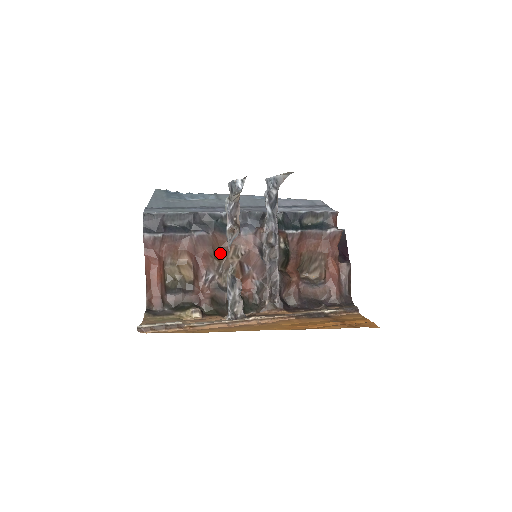
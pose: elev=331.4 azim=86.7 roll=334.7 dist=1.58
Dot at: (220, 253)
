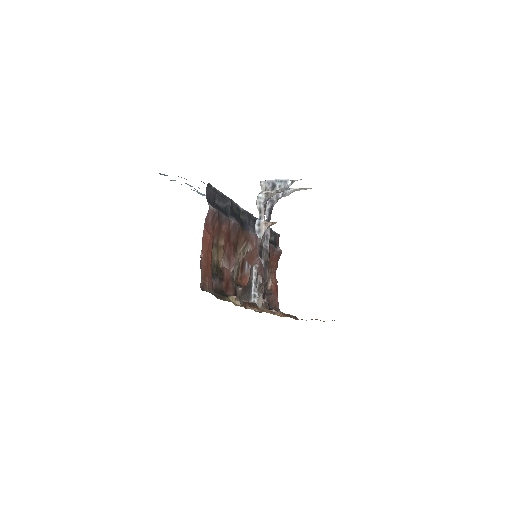
Dot at: (237, 246)
